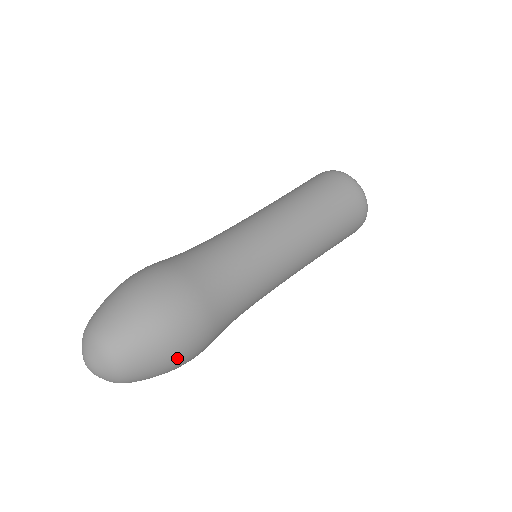
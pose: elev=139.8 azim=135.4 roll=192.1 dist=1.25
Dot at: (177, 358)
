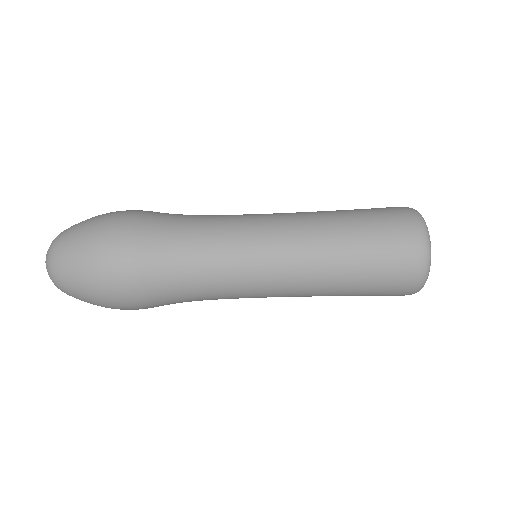
Dot at: (100, 299)
